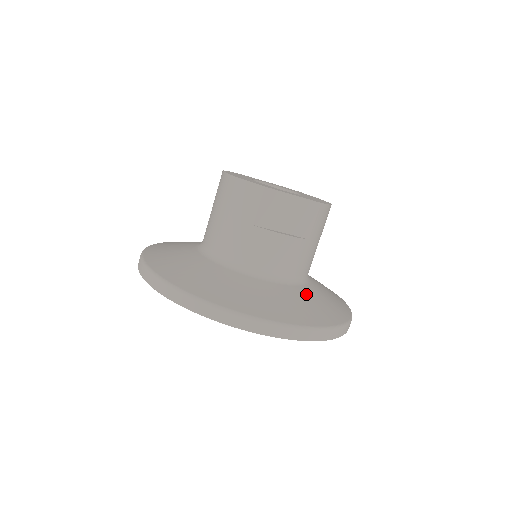
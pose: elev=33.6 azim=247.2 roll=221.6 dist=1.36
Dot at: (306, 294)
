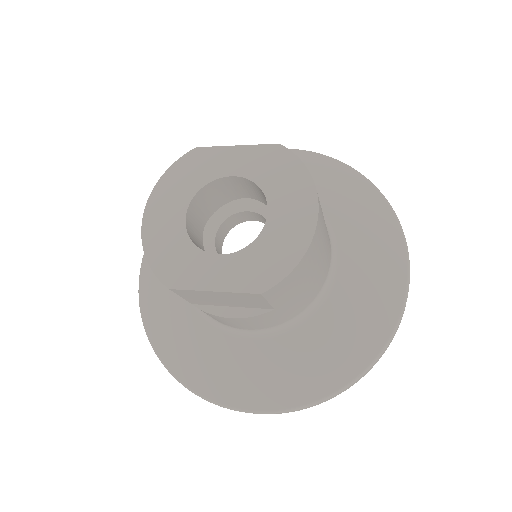
Dot at: (298, 345)
